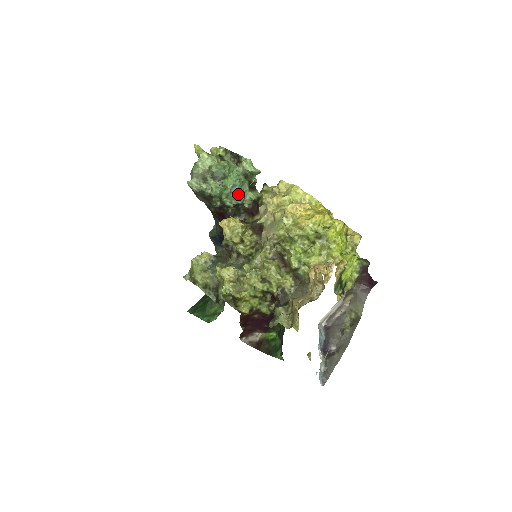
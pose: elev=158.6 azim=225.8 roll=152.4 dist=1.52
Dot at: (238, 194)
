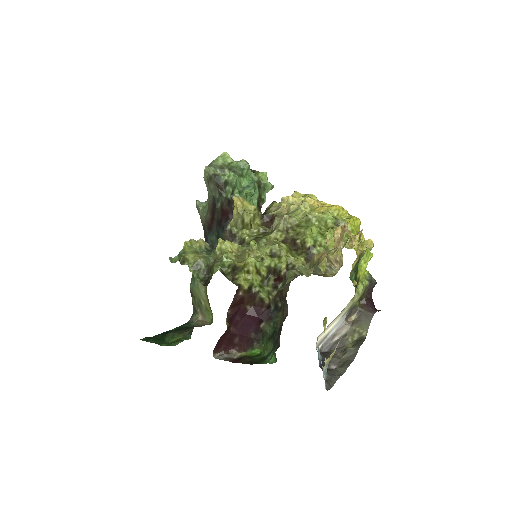
Dot at: (249, 198)
